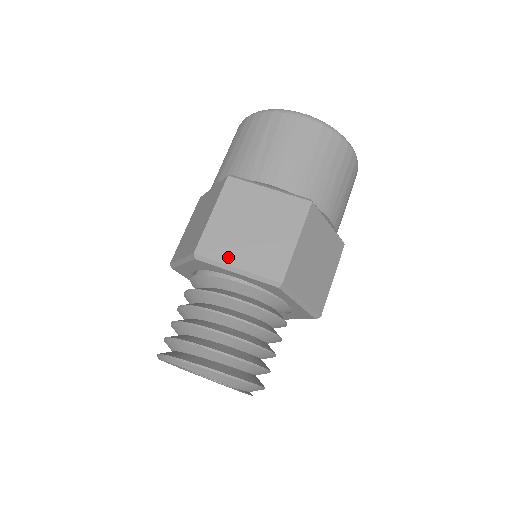
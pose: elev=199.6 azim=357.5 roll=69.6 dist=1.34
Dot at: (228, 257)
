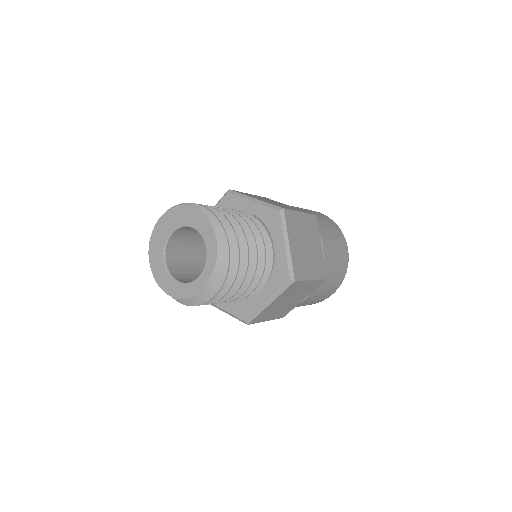
Dot at: (291, 235)
